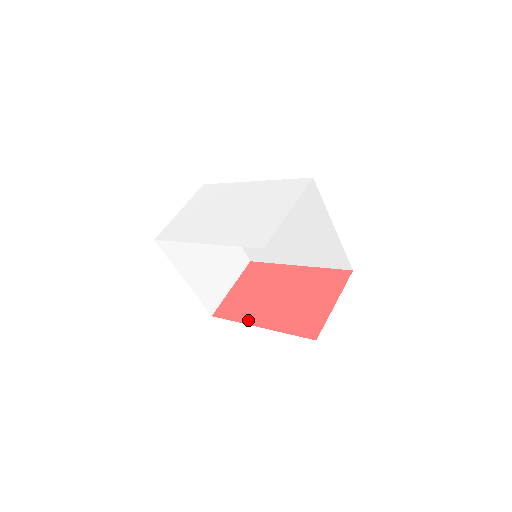
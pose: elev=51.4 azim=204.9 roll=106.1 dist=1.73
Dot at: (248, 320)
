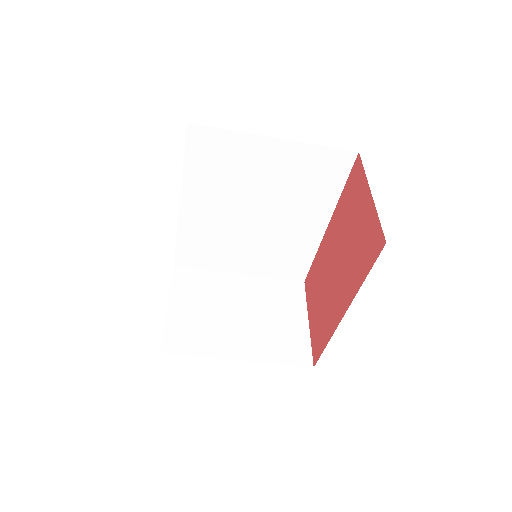
Dot at: (333, 325)
